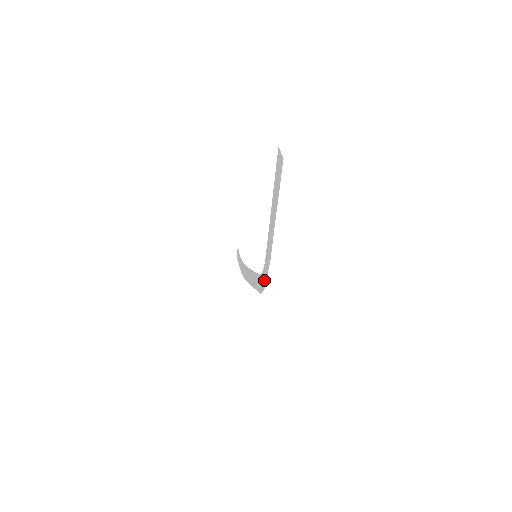
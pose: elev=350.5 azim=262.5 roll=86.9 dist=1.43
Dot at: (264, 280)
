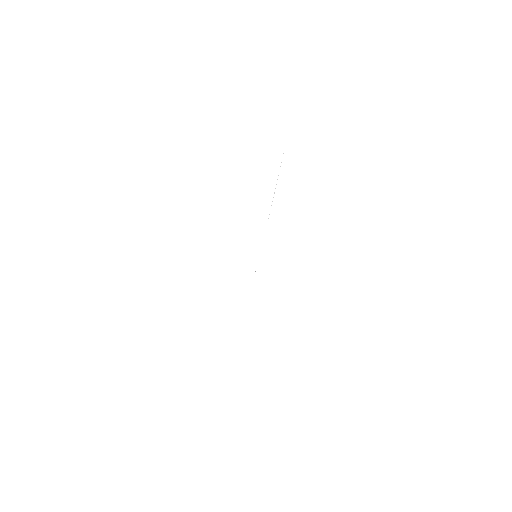
Dot at: occluded
